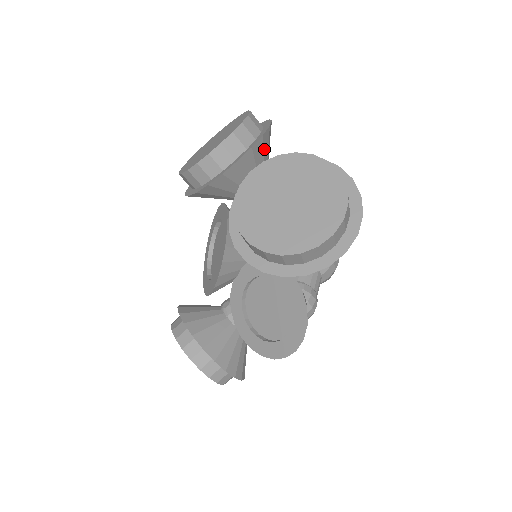
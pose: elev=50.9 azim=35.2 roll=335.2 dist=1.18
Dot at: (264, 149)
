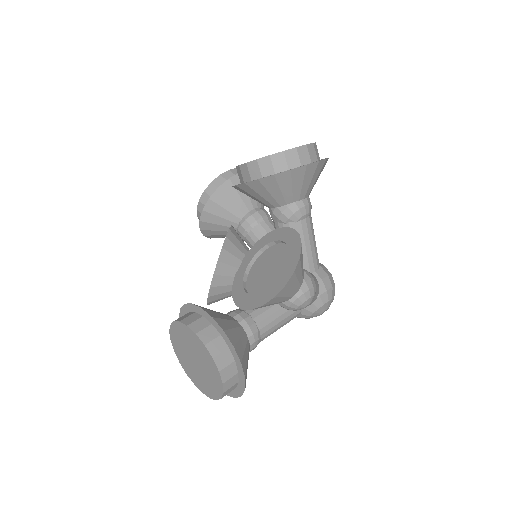
Dot at: occluded
